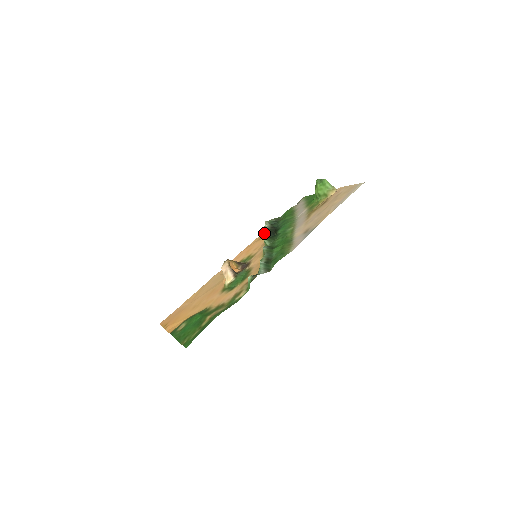
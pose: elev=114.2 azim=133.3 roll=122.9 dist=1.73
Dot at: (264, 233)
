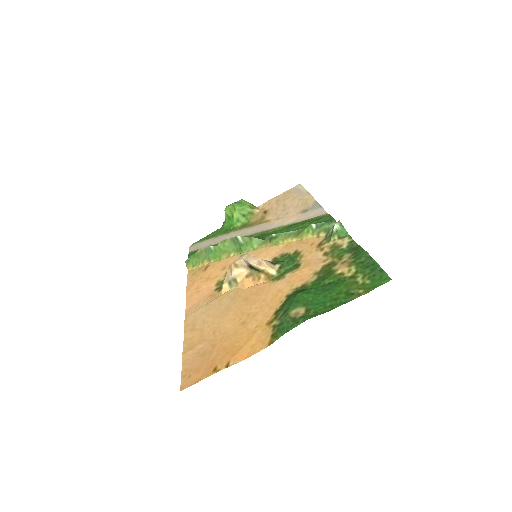
Dot at: (240, 237)
